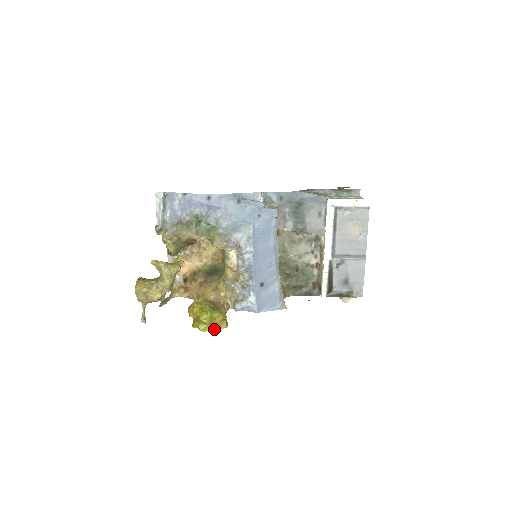
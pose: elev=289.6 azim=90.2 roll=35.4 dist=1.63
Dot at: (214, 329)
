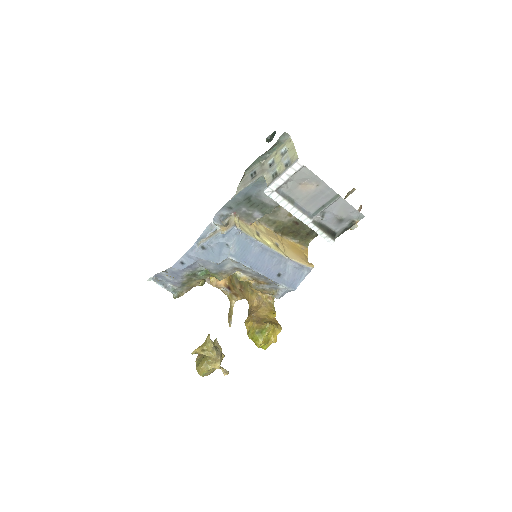
Dot at: (273, 342)
